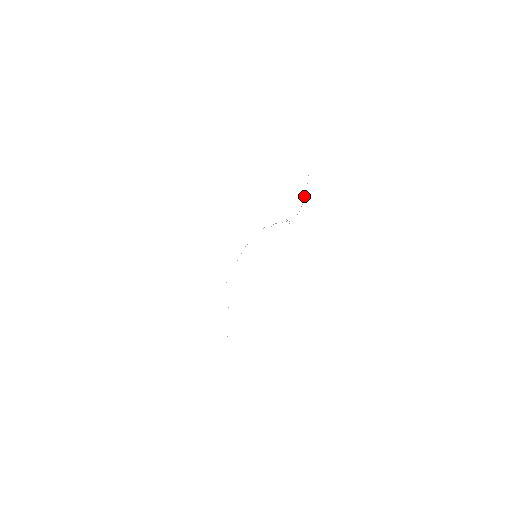
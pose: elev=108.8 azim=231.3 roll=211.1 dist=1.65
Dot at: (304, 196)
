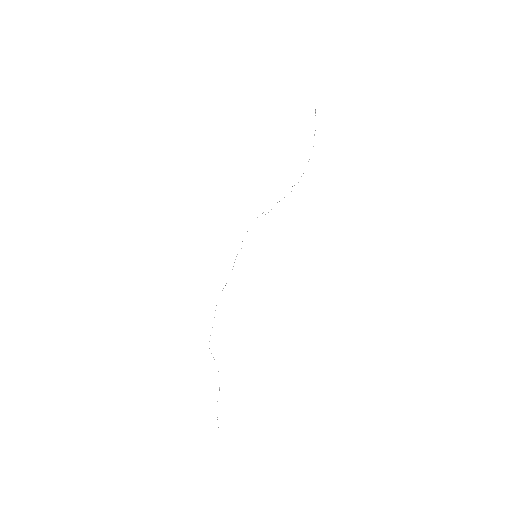
Dot at: (314, 134)
